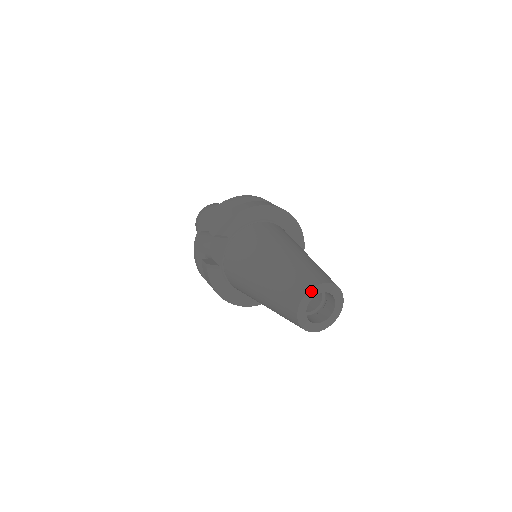
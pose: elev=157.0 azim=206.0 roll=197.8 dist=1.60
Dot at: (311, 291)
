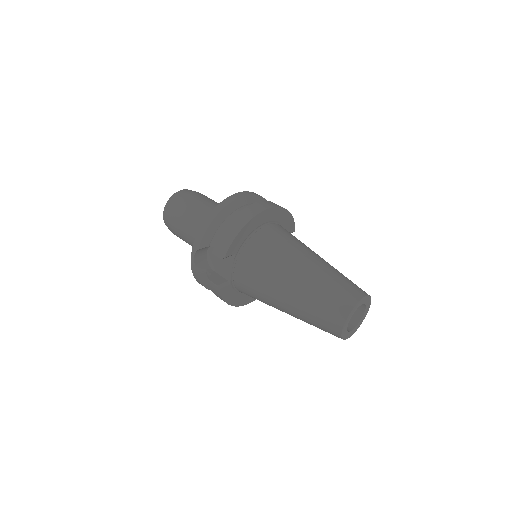
Dot at: (352, 311)
